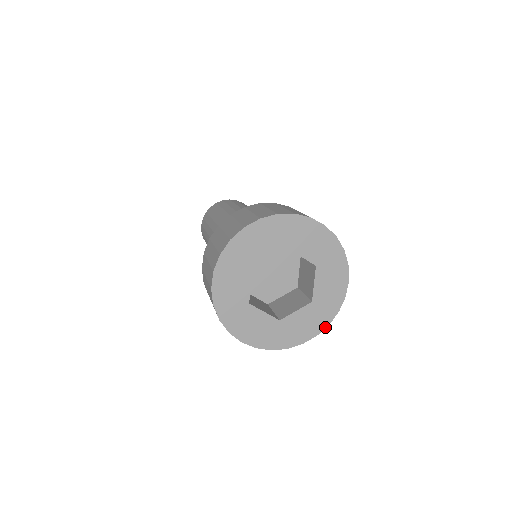
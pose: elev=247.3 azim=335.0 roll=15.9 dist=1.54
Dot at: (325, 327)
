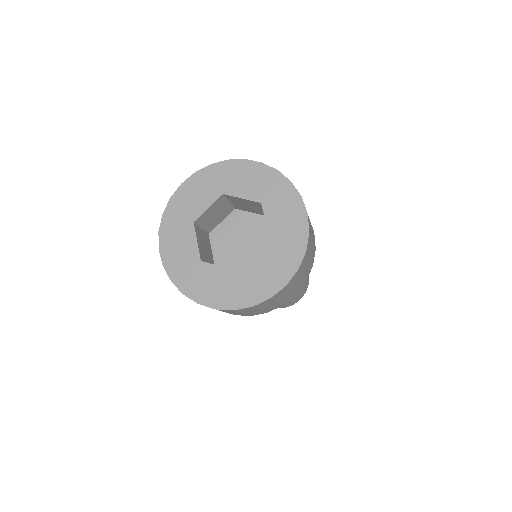
Dot at: (229, 309)
